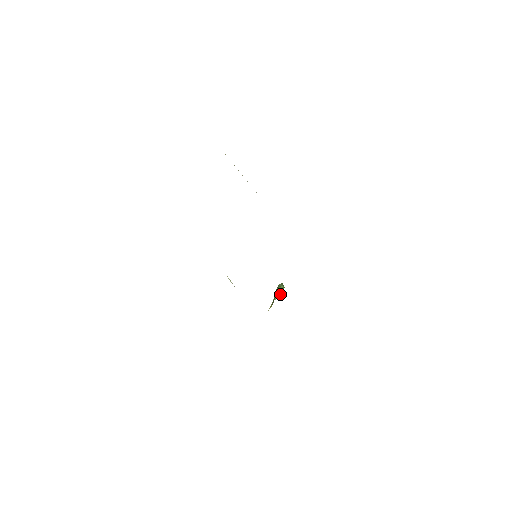
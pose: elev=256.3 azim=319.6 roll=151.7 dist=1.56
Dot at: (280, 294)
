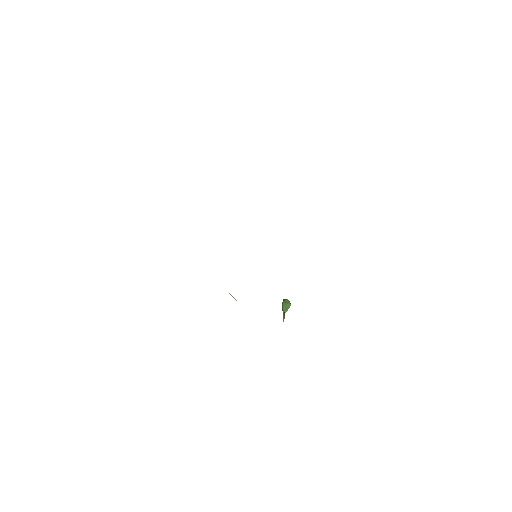
Dot at: (288, 307)
